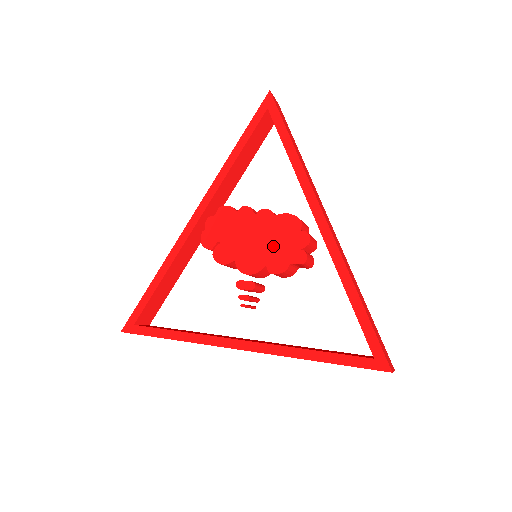
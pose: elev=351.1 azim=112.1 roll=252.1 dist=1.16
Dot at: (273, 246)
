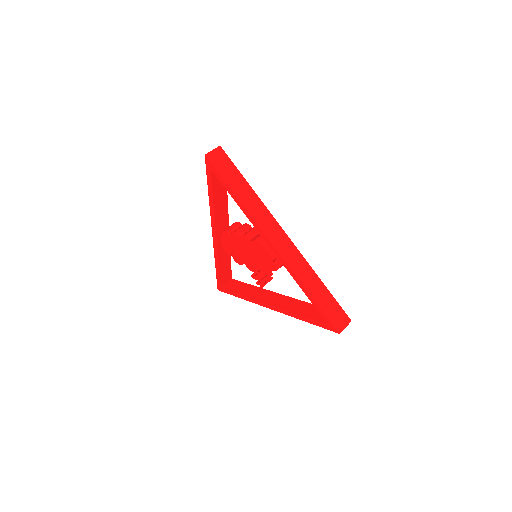
Dot at: (257, 259)
